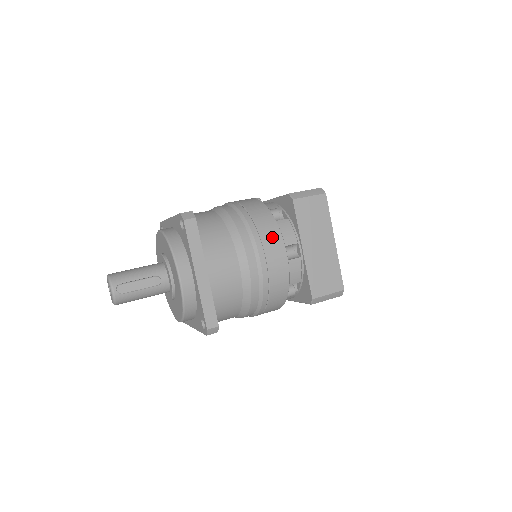
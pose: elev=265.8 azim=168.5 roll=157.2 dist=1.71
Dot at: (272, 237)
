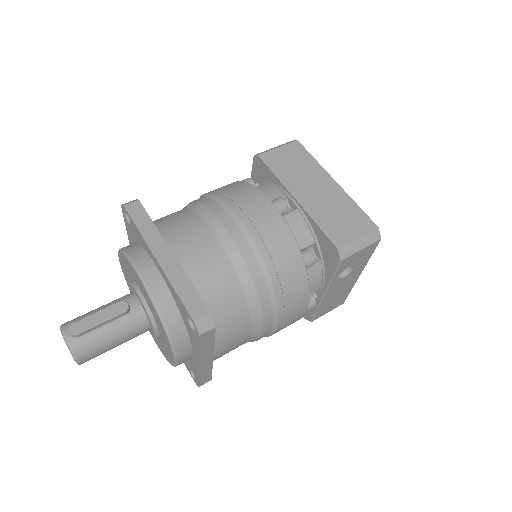
Dot at: (247, 194)
